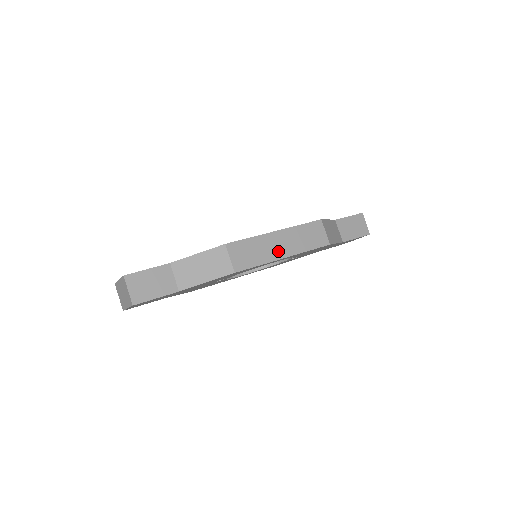
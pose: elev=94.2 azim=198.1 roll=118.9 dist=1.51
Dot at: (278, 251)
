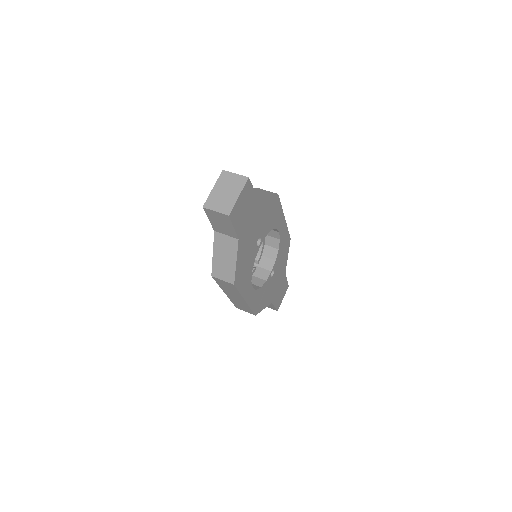
Dot at: occluded
